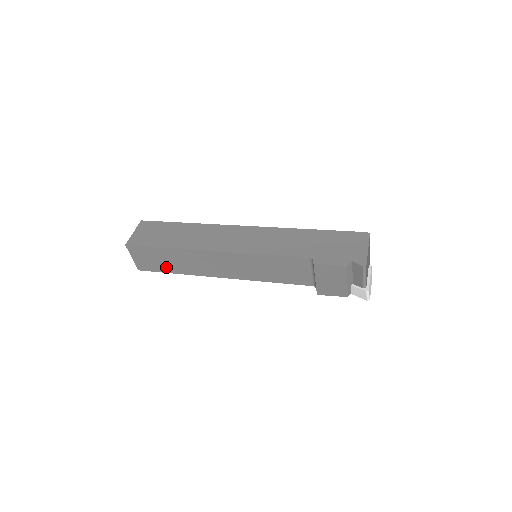
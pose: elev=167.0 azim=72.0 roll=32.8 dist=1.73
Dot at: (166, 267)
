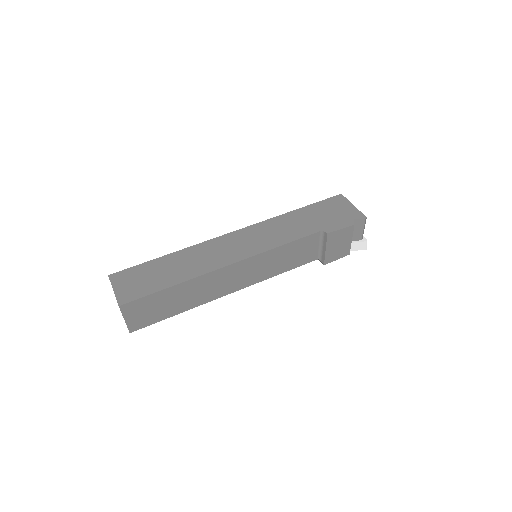
Dot at: (168, 311)
